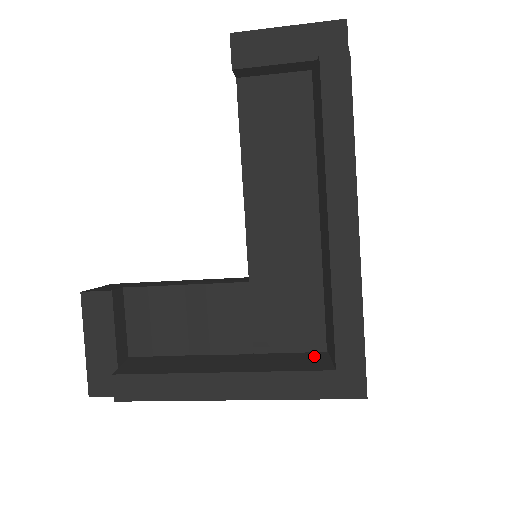
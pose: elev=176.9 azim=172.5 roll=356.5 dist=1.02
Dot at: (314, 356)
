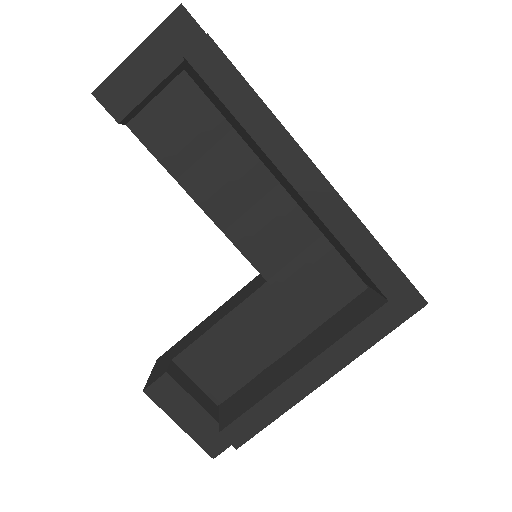
Dot at: (361, 299)
